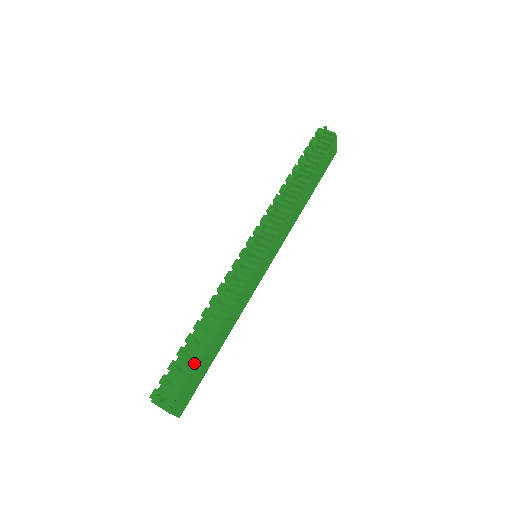
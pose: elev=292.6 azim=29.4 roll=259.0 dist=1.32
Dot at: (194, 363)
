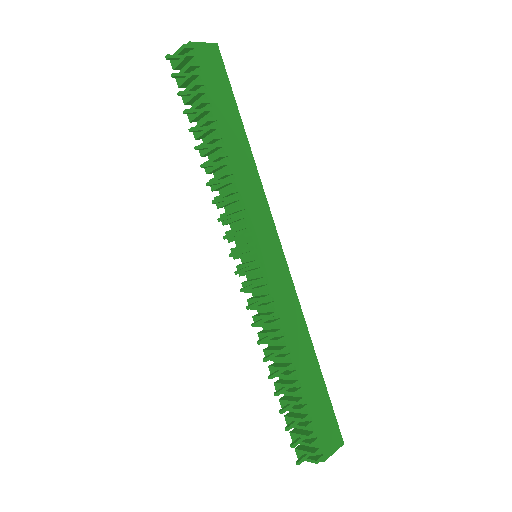
Dot at: (298, 411)
